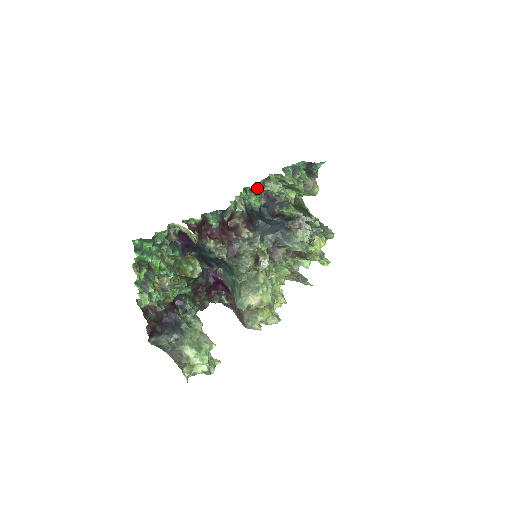
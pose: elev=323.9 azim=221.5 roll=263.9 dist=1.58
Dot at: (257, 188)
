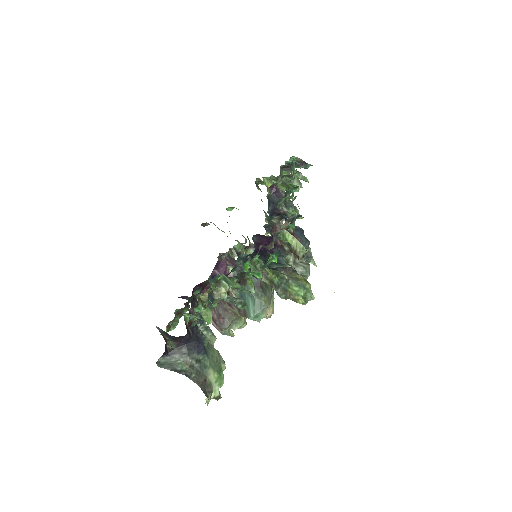
Dot at: (297, 187)
